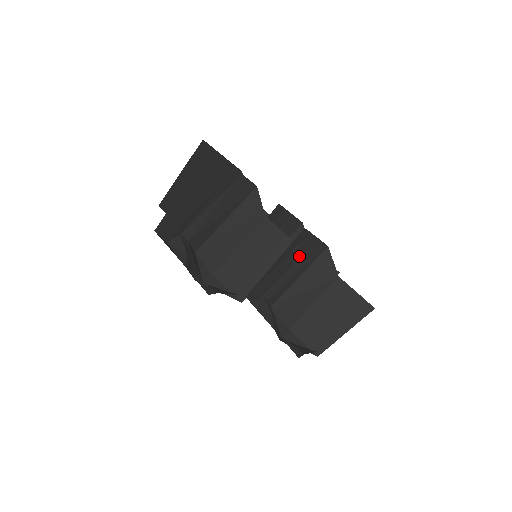
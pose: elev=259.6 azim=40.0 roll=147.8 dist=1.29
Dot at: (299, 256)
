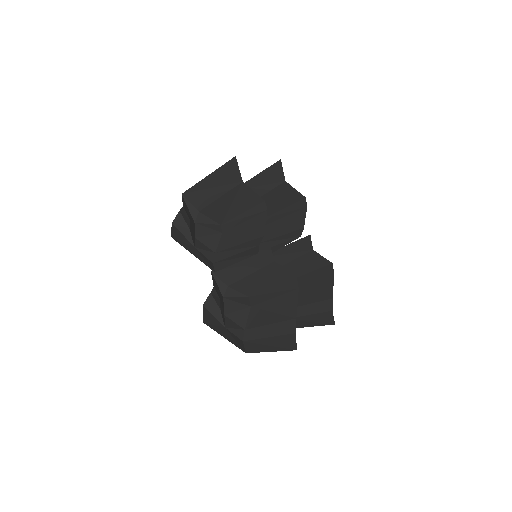
Dot at: occluded
